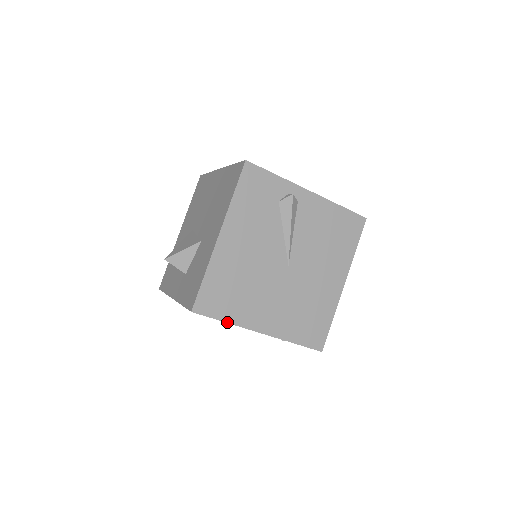
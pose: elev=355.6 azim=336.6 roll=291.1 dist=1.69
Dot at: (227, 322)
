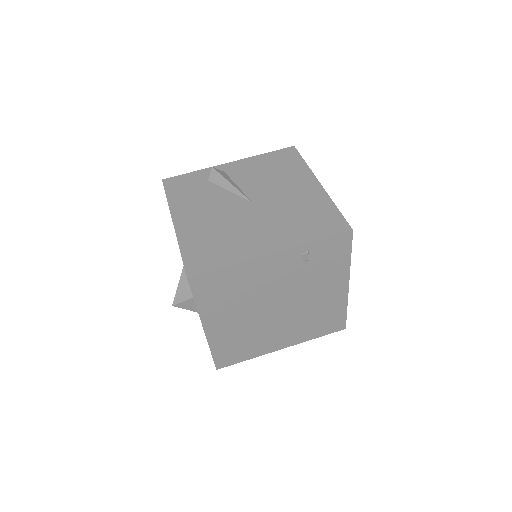
Dot at: (229, 265)
